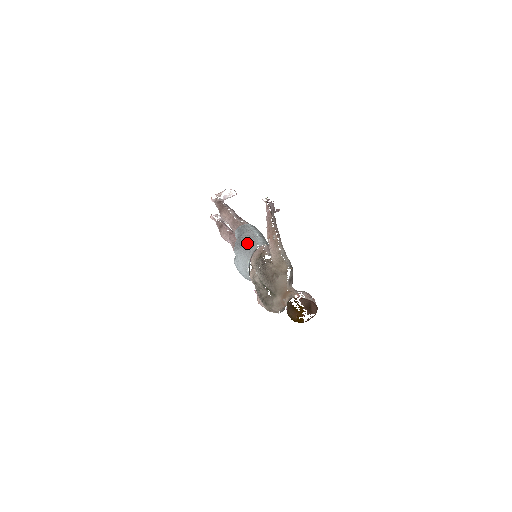
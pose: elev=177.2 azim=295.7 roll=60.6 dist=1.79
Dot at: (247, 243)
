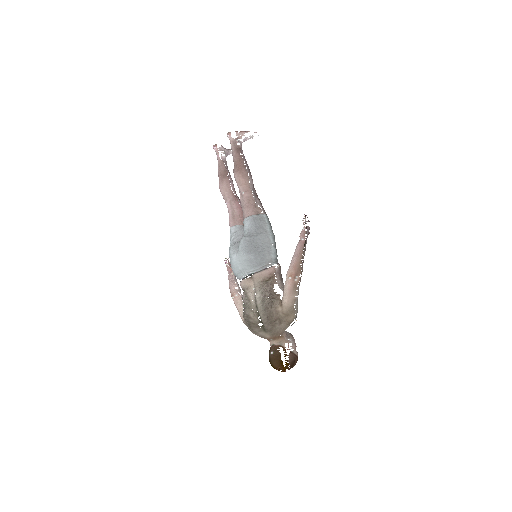
Dot at: (261, 254)
